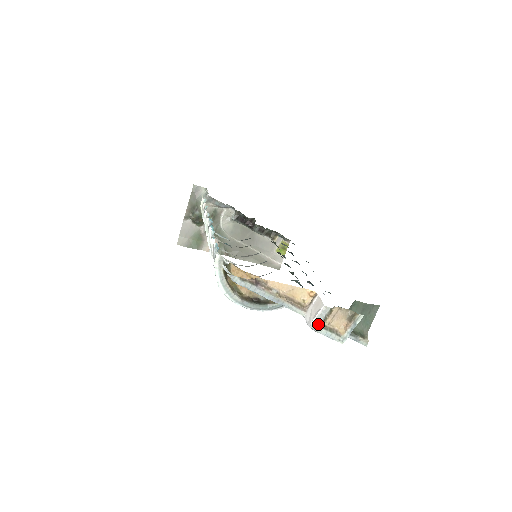
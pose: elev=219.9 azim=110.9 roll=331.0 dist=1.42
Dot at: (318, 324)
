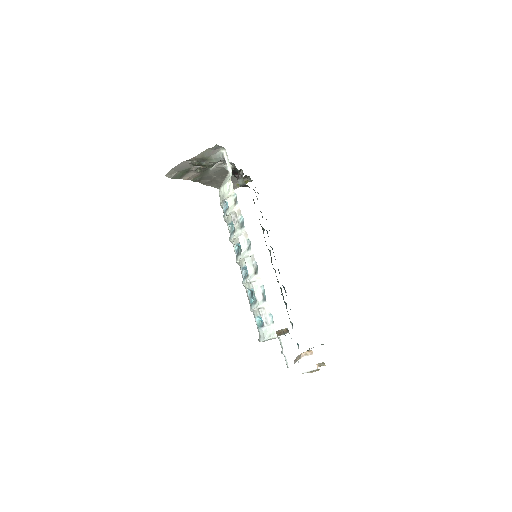
Dot at: (307, 372)
